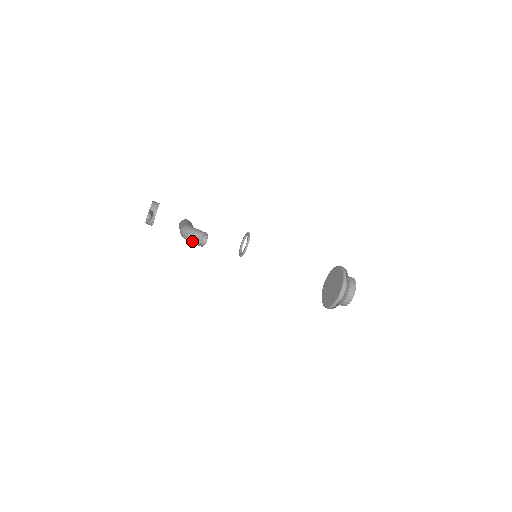
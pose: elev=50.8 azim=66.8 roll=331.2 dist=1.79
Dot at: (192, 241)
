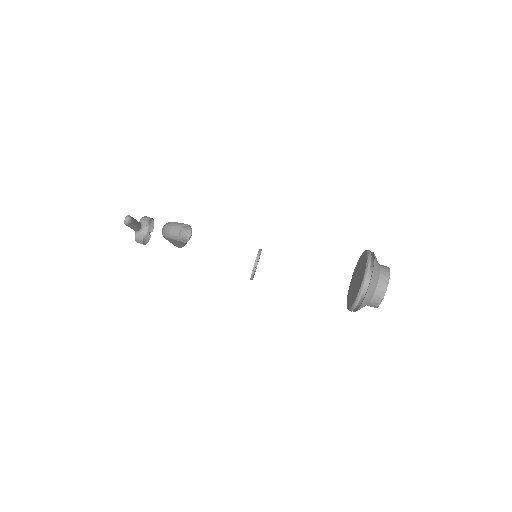
Dot at: (171, 235)
